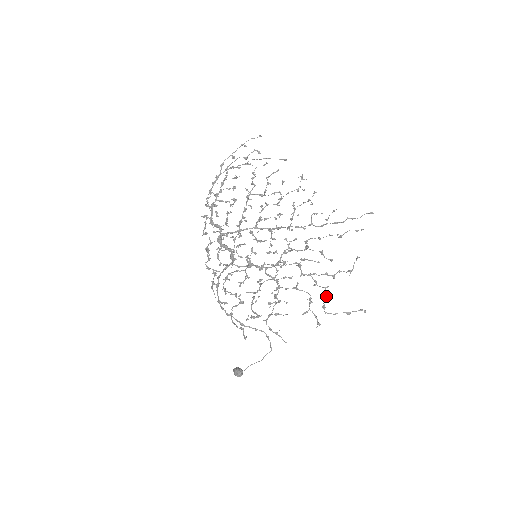
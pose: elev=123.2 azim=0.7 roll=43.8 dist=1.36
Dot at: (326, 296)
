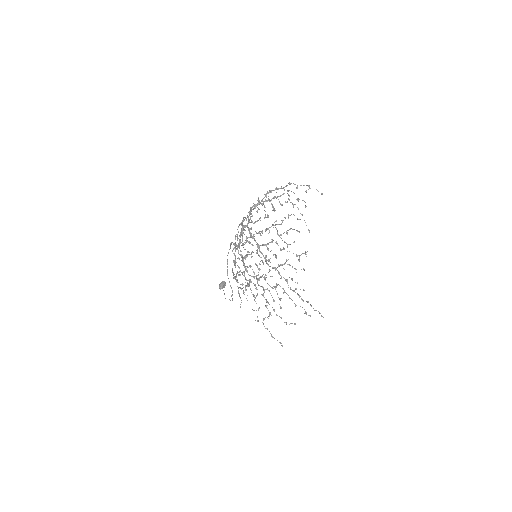
Dot at: (267, 317)
